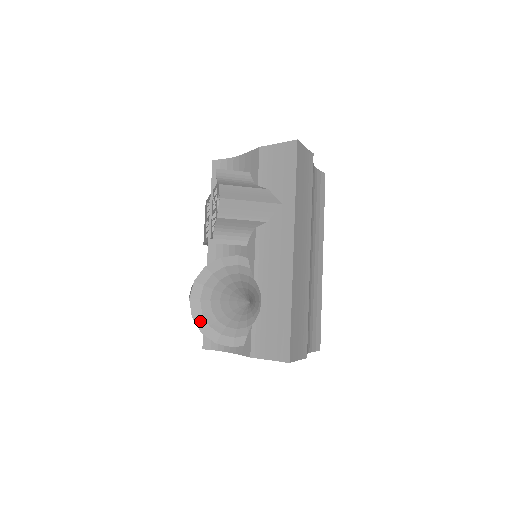
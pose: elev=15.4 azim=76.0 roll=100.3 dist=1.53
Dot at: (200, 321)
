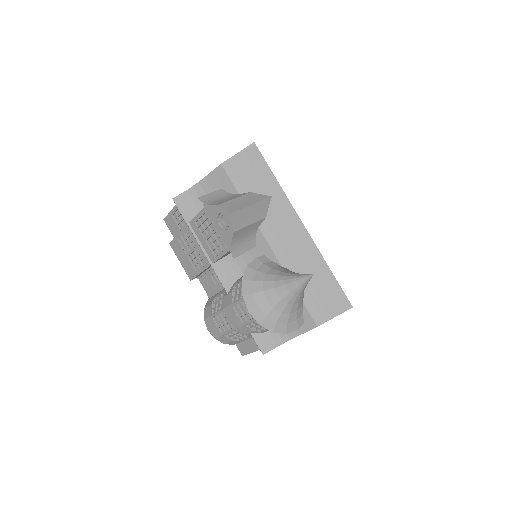
Dot at: (267, 323)
